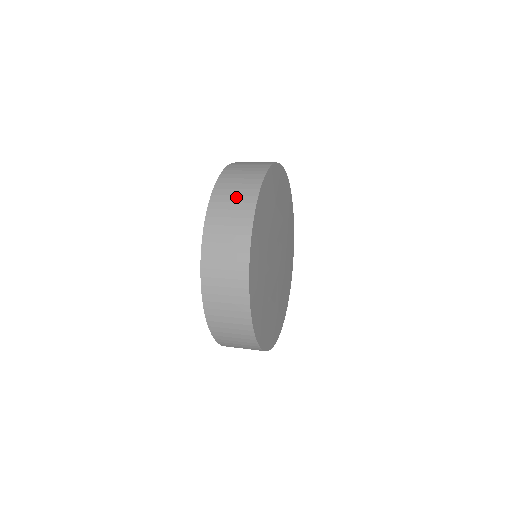
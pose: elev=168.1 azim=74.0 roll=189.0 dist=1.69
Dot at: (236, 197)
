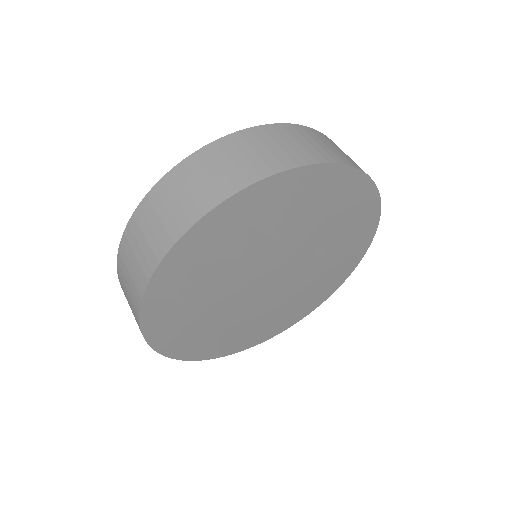
Dot at: (277, 147)
